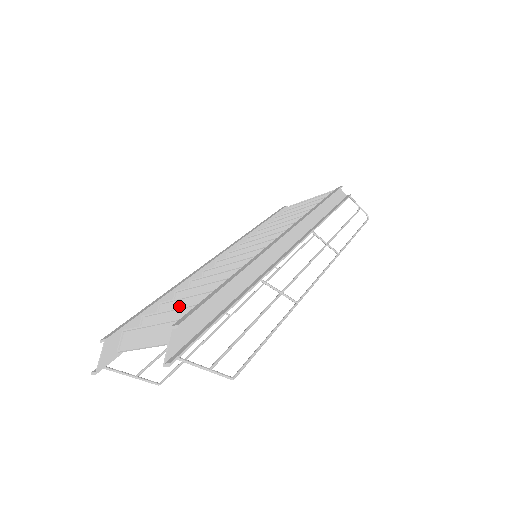
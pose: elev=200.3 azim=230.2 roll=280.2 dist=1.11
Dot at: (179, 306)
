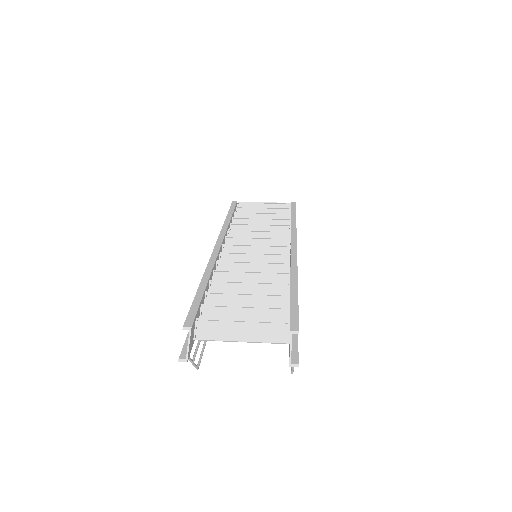
Dot at: (235, 300)
